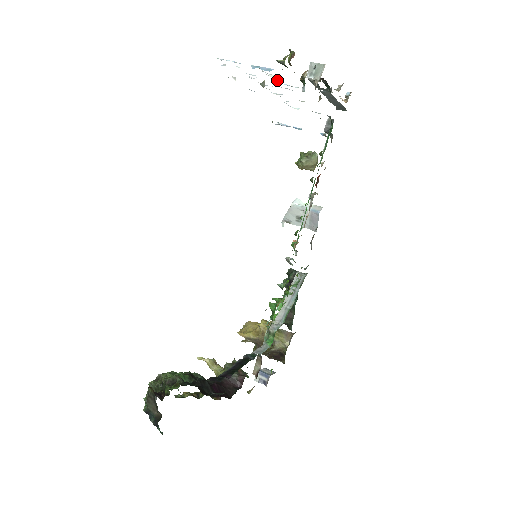
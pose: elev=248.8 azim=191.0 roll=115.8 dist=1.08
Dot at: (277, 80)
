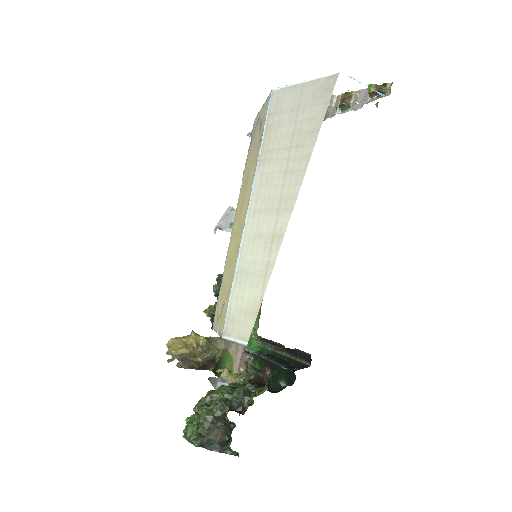
Dot at: (355, 102)
